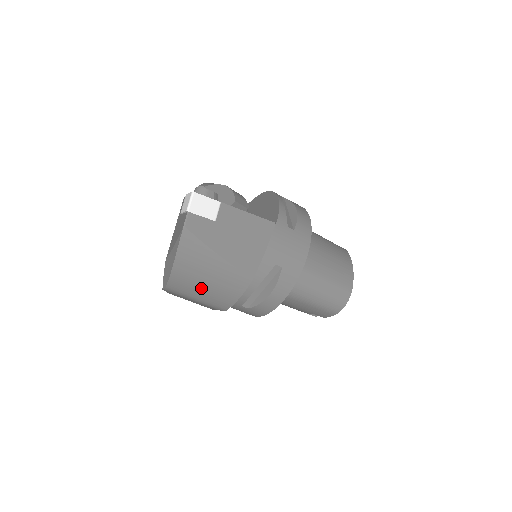
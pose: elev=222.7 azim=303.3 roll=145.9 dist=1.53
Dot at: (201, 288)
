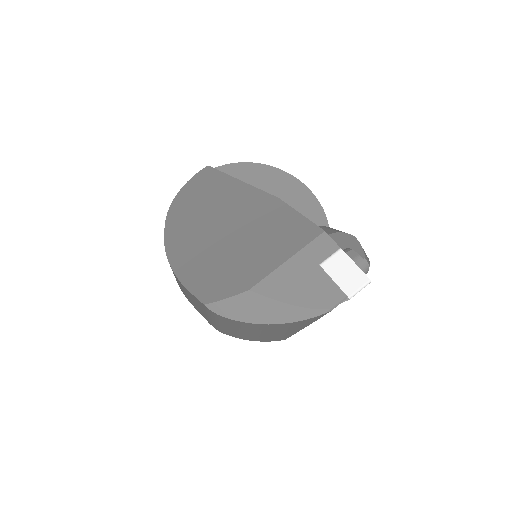
Dot at: (246, 331)
